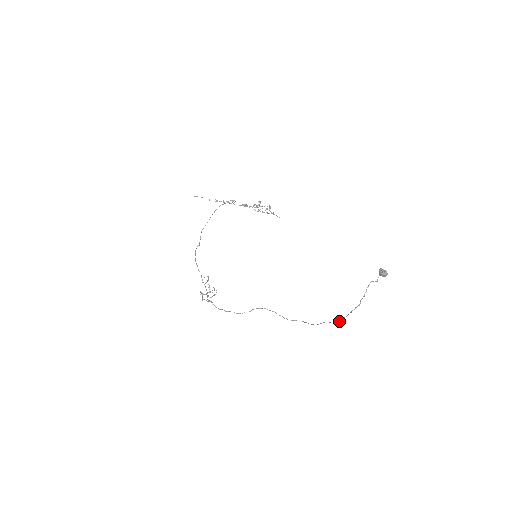
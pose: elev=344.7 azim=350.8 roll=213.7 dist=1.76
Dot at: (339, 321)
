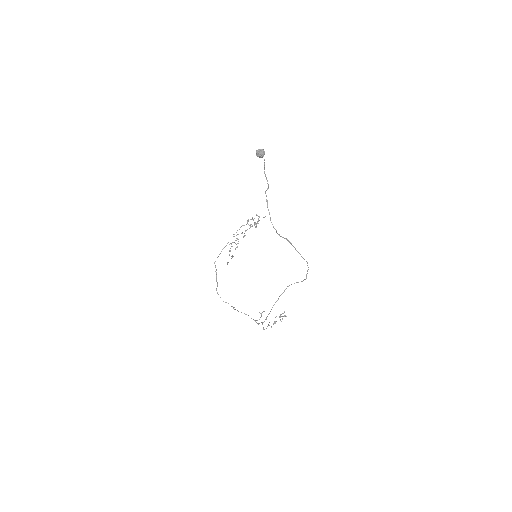
Dot at: (273, 227)
